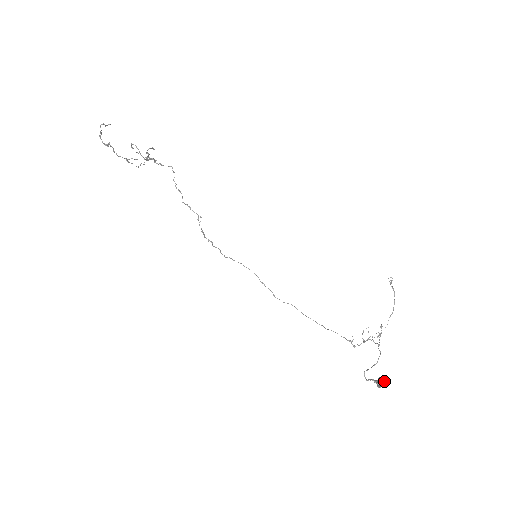
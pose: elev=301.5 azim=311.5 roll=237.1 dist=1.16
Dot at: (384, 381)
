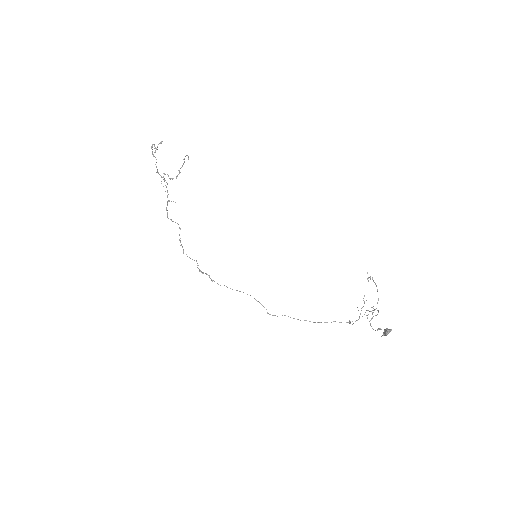
Dot at: (390, 329)
